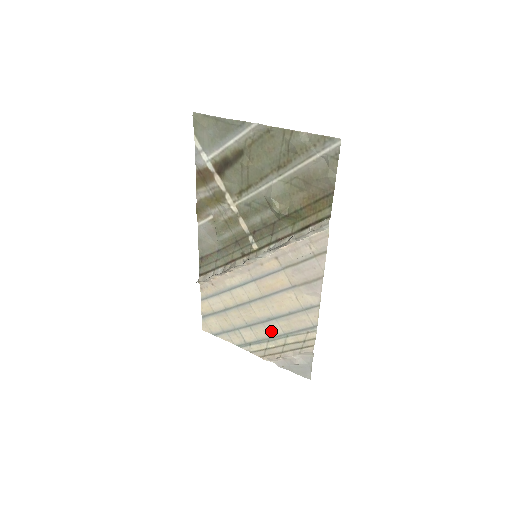
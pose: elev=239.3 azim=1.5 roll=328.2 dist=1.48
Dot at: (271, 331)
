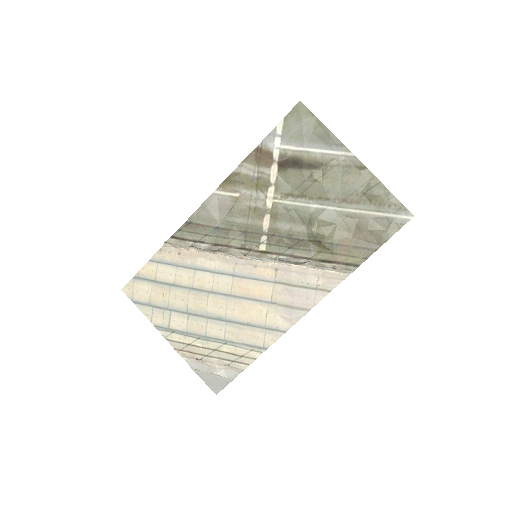
Dot at: (211, 330)
